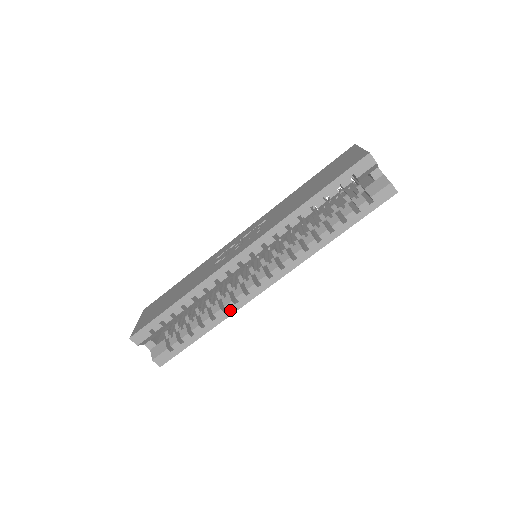
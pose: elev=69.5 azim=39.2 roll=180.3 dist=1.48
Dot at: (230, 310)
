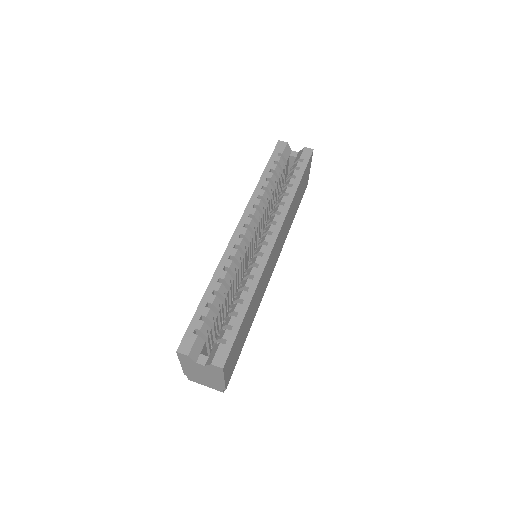
Dot at: (257, 275)
